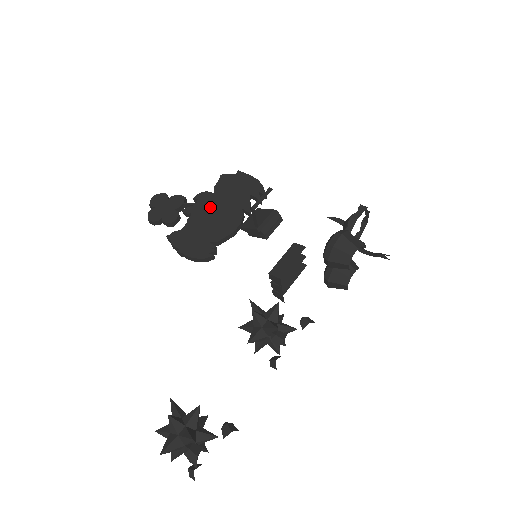
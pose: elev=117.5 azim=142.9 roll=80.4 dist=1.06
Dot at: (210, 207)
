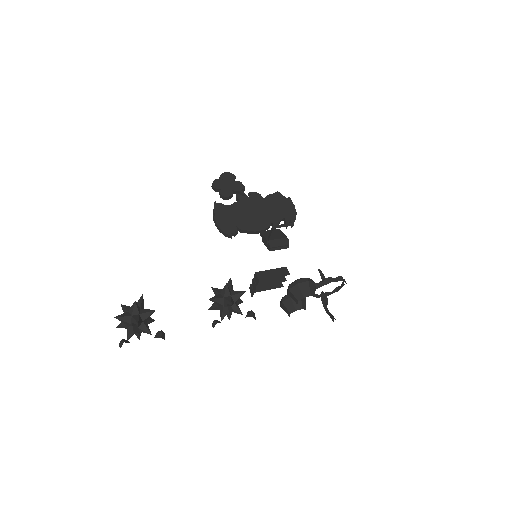
Dot at: (254, 206)
